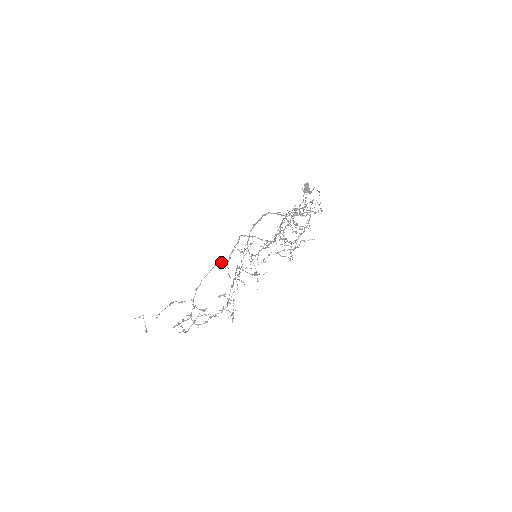
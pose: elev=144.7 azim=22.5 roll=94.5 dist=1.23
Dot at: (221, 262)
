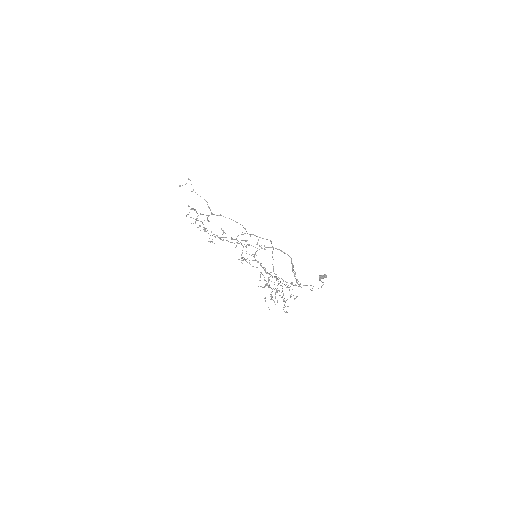
Dot at: occluded
